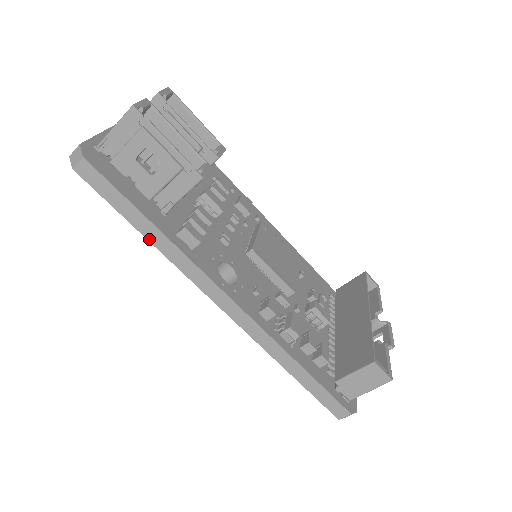
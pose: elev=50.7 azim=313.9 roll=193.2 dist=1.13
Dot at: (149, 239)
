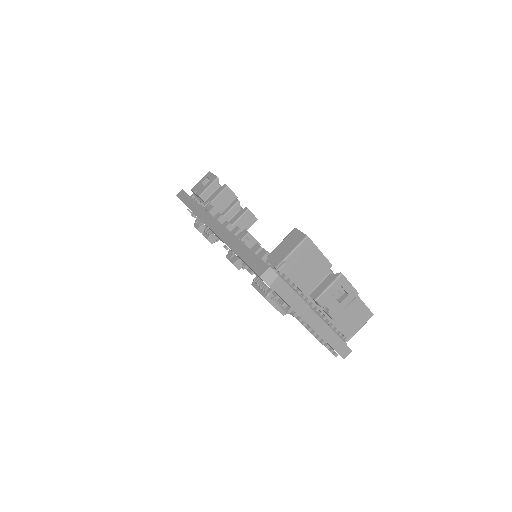
Dot at: (190, 208)
